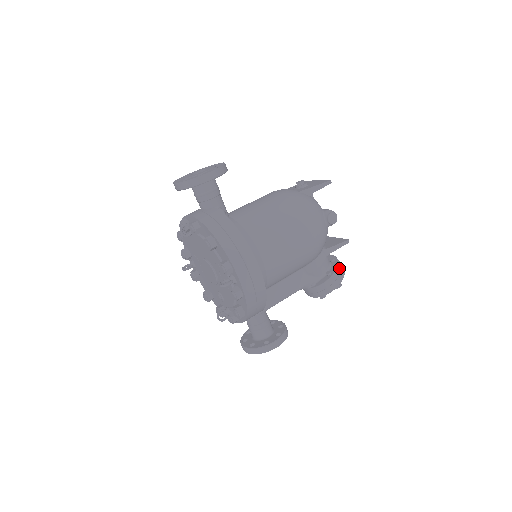
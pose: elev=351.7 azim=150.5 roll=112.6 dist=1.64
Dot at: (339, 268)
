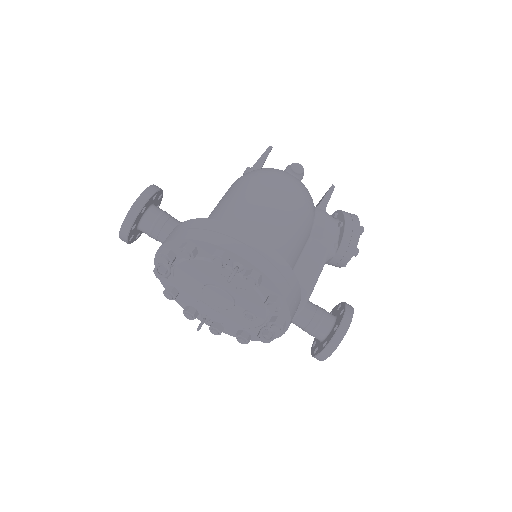
Dot at: (346, 214)
